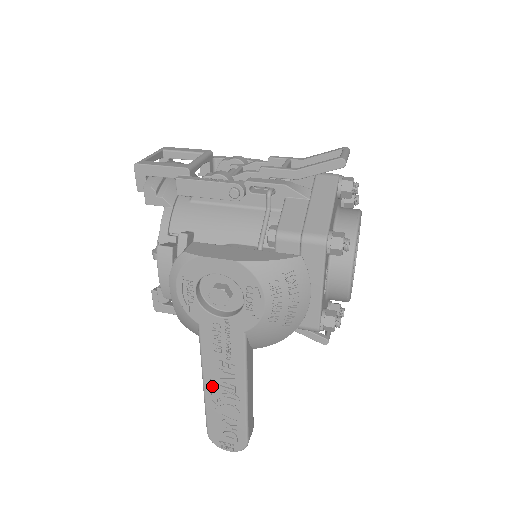
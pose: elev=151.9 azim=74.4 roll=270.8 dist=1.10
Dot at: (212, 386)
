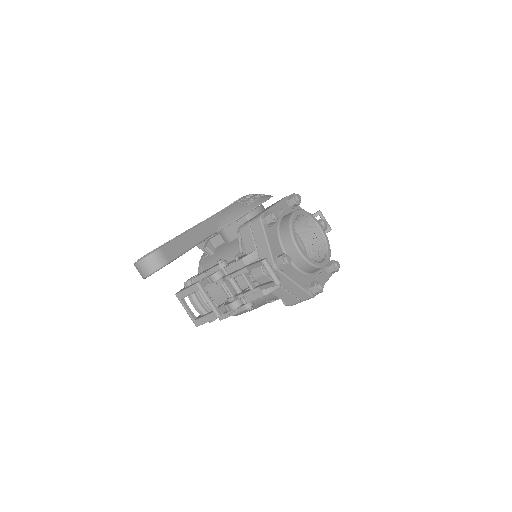
Dot at: occluded
